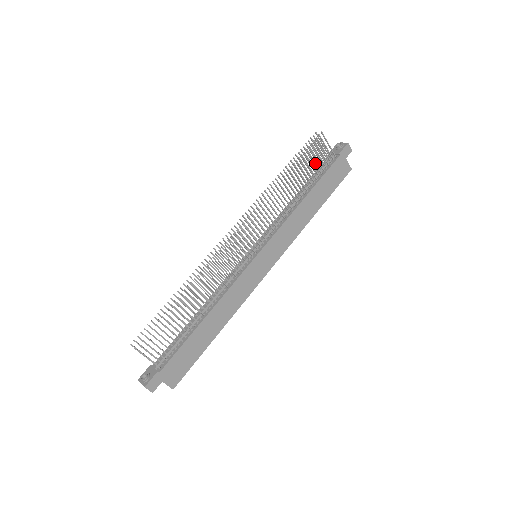
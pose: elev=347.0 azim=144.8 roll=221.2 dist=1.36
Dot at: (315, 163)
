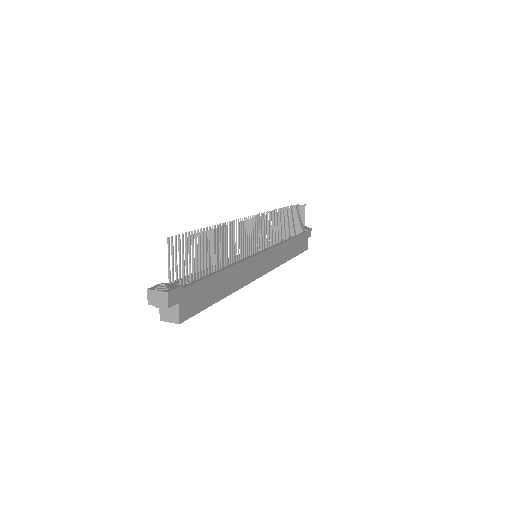
Dot at: (298, 222)
